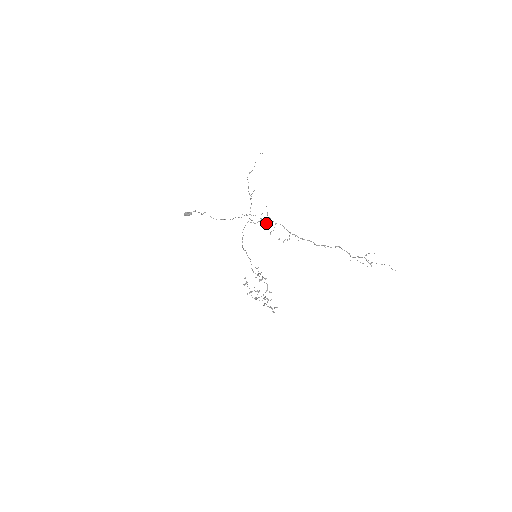
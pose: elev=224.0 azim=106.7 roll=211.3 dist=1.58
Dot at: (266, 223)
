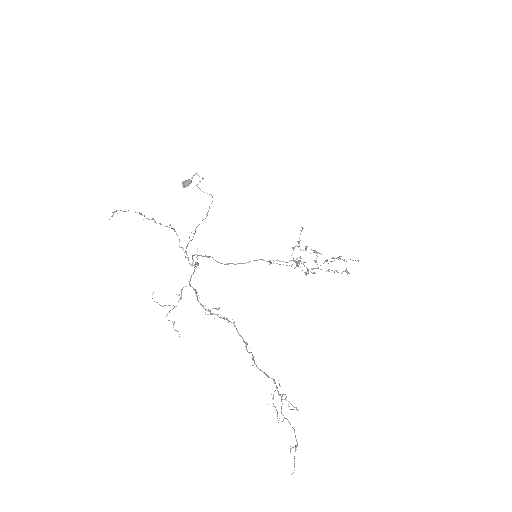
Dot at: (178, 295)
